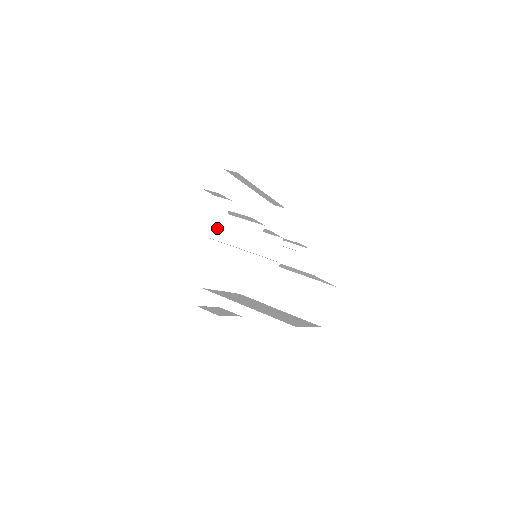
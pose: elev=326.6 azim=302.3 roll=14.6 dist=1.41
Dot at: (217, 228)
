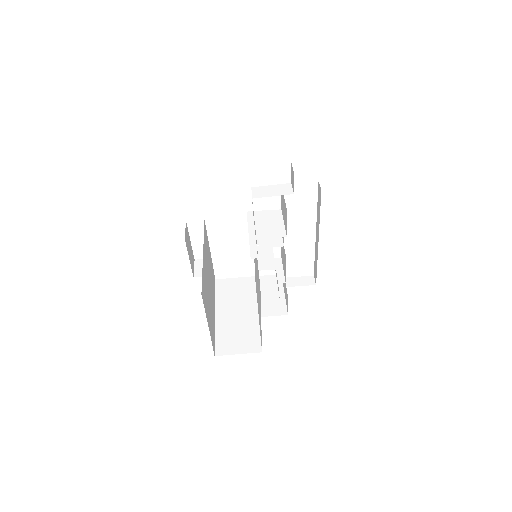
Dot at: (264, 194)
